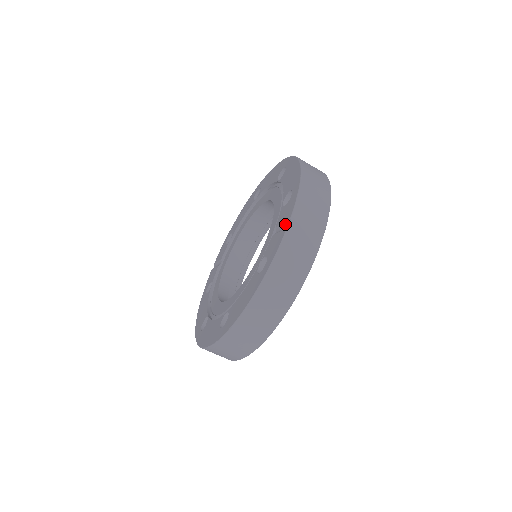
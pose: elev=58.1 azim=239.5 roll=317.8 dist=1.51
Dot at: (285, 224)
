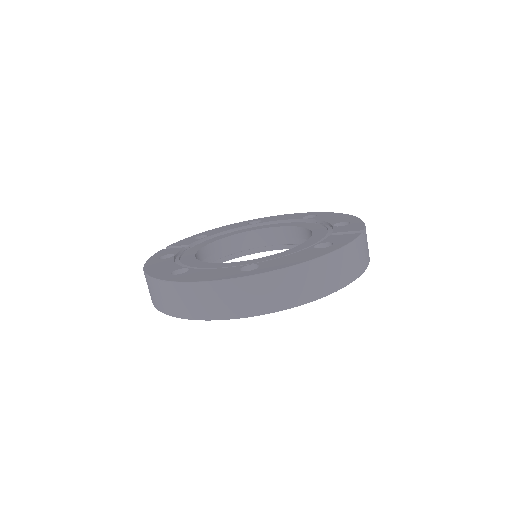
Dot at: (352, 233)
